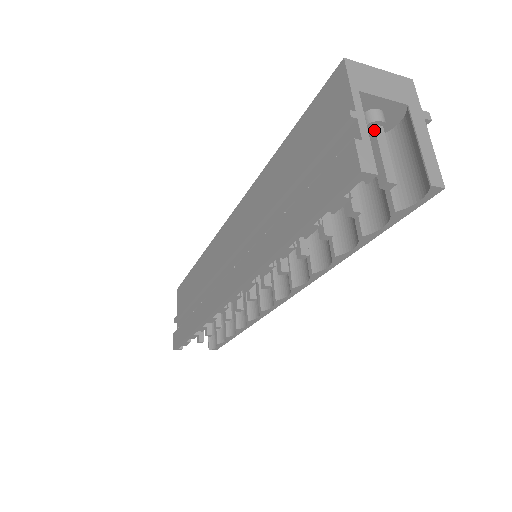
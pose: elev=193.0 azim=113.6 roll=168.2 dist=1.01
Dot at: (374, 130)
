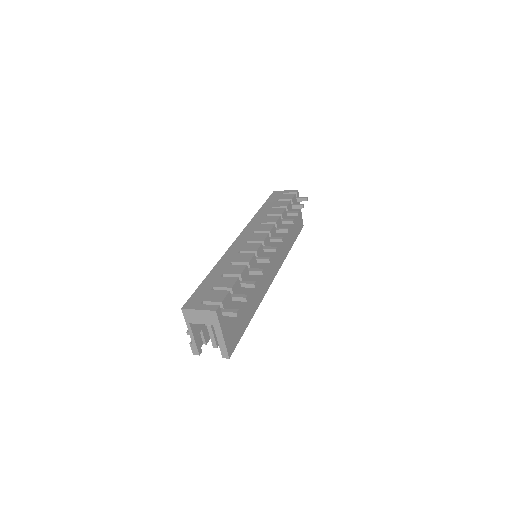
Dot at: (207, 326)
